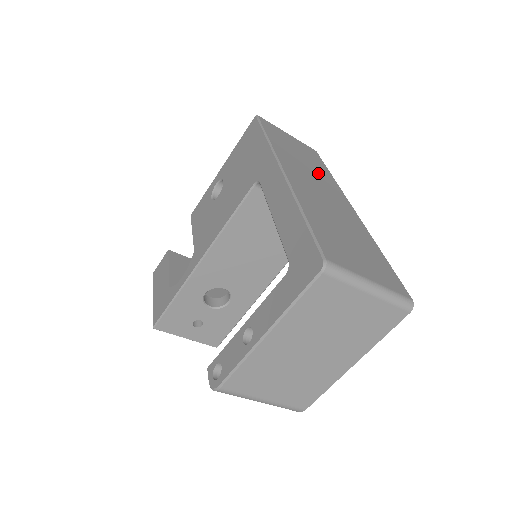
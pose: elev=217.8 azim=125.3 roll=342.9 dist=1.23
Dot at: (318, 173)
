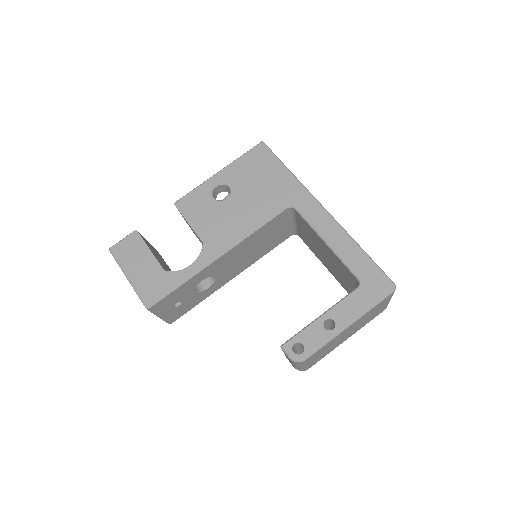
Dot at: occluded
